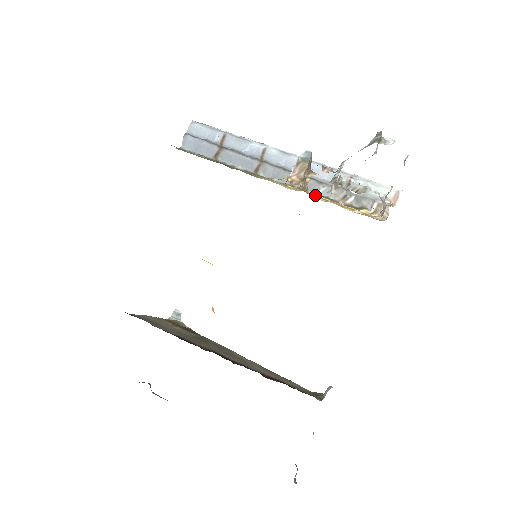
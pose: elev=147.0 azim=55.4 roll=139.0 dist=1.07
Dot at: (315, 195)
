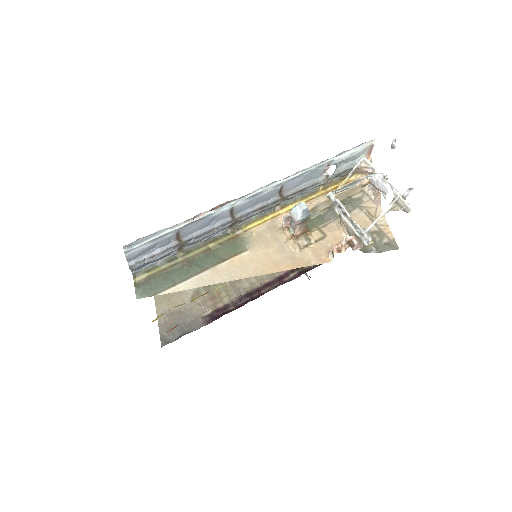
Dot at: occluded
